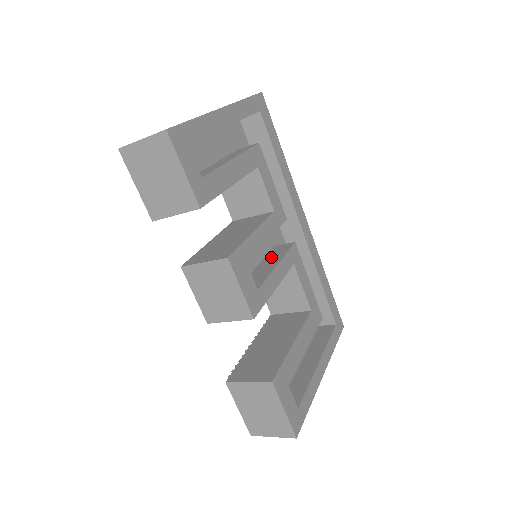
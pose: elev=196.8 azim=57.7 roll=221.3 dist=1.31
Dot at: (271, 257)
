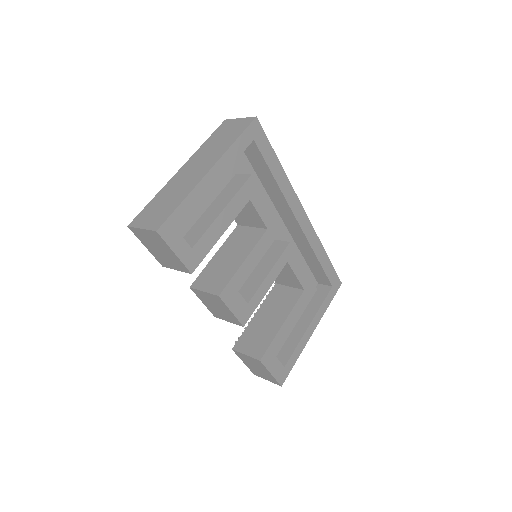
Dot at: (268, 258)
